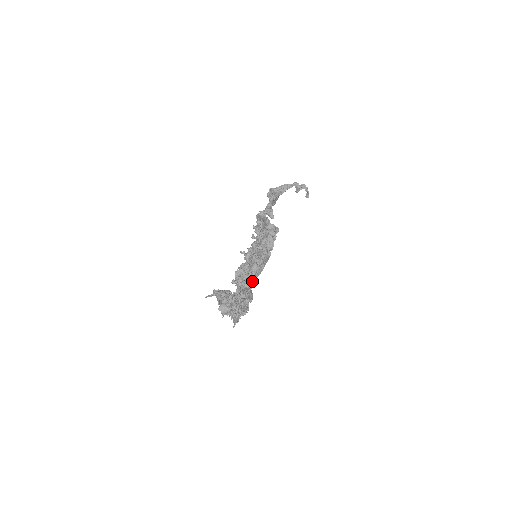
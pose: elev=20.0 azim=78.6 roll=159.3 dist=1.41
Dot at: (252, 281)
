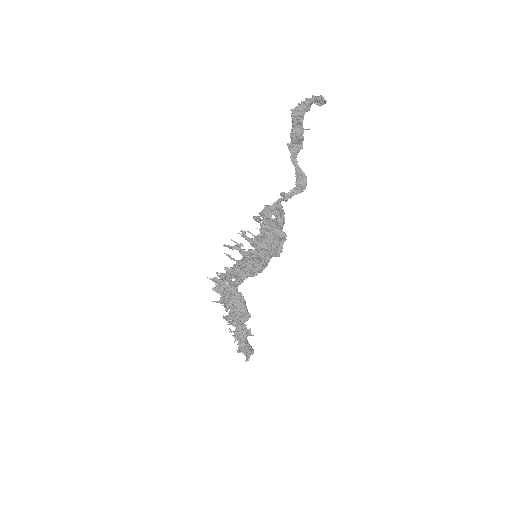
Dot at: (242, 277)
